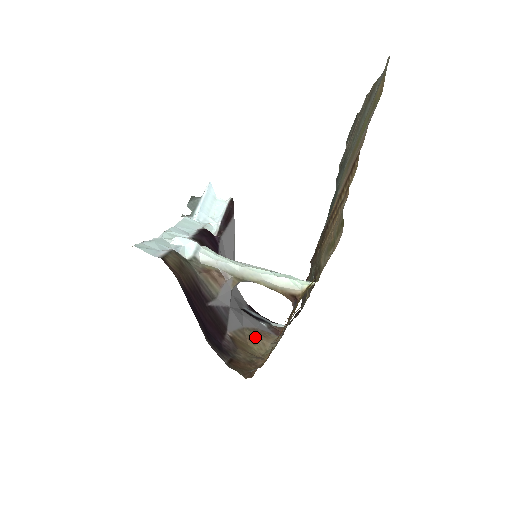
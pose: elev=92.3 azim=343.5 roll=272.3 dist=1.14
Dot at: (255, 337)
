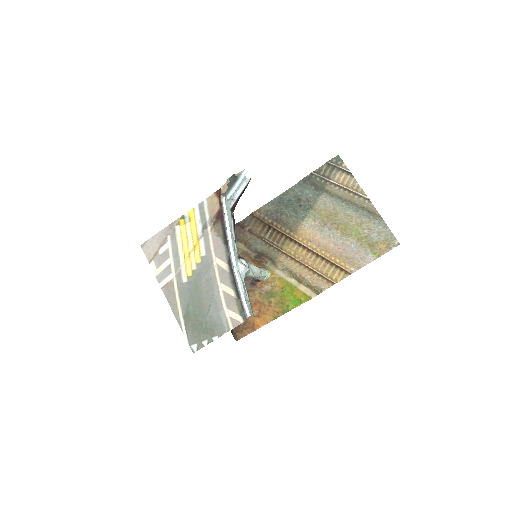
Dot at: occluded
